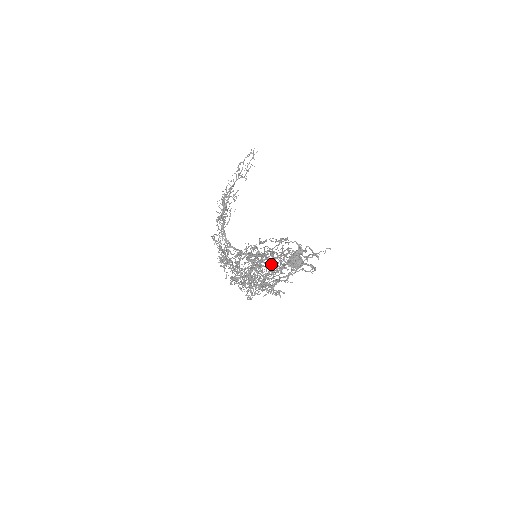
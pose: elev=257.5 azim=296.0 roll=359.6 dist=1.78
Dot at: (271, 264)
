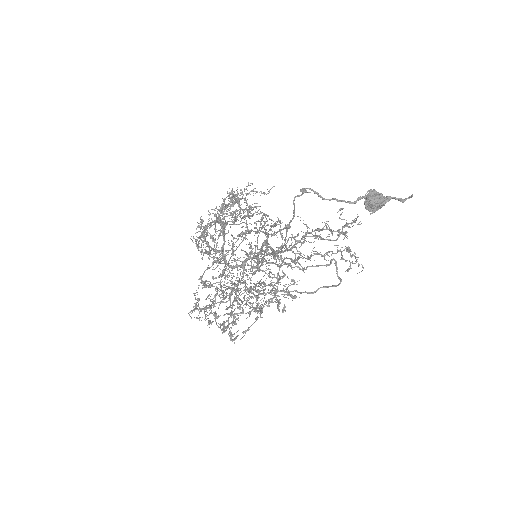
Dot at: (258, 290)
